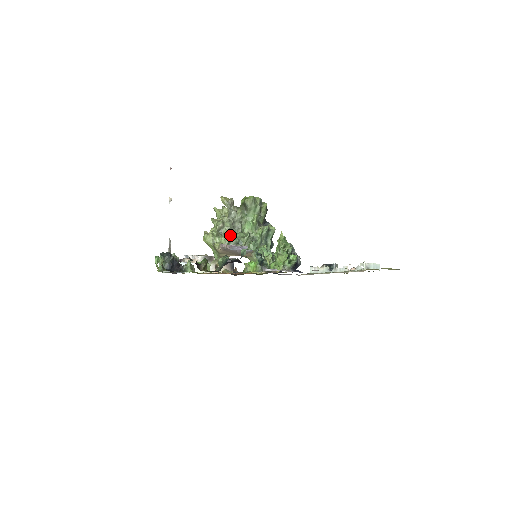
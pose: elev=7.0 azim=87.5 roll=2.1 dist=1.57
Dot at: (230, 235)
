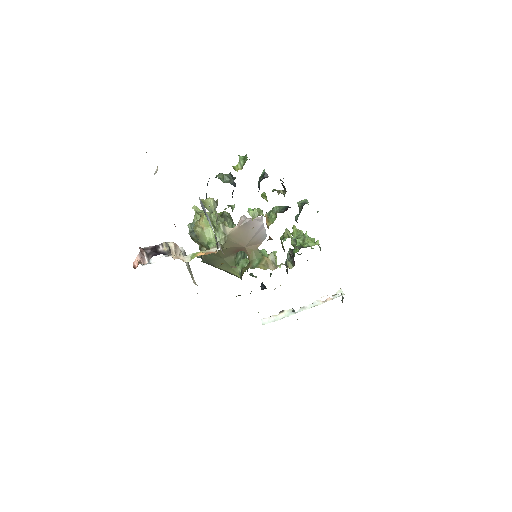
Dot at: occluded
